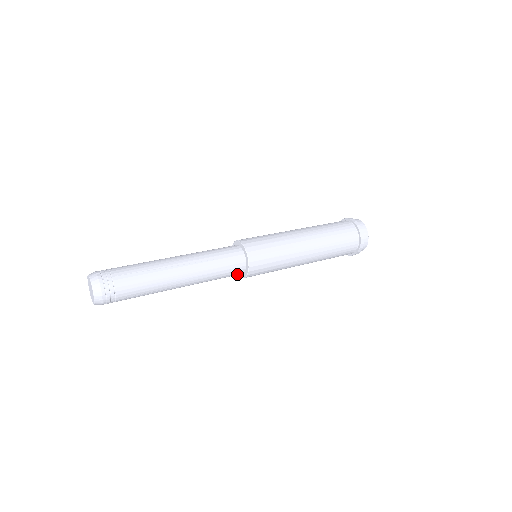
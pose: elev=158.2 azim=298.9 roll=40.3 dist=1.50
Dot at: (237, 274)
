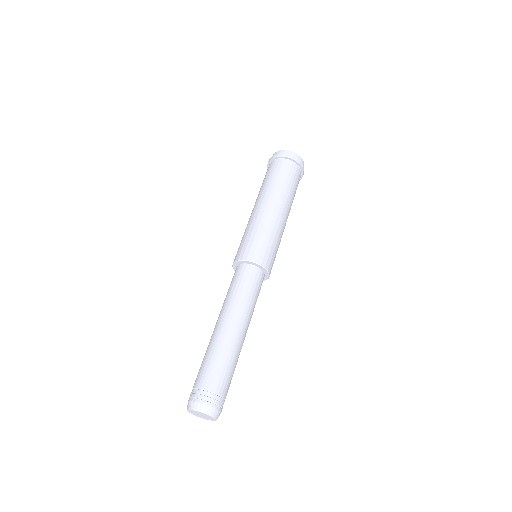
Dot at: occluded
